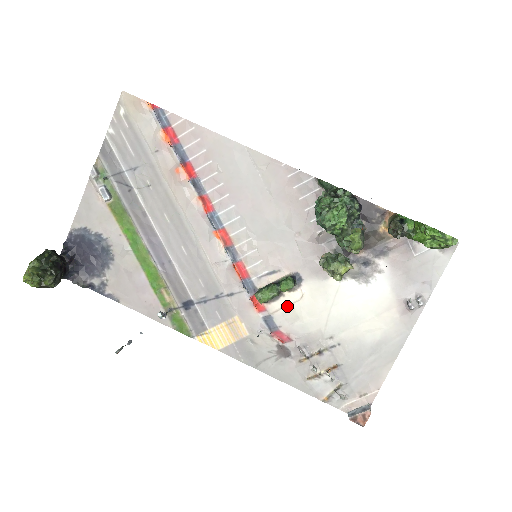
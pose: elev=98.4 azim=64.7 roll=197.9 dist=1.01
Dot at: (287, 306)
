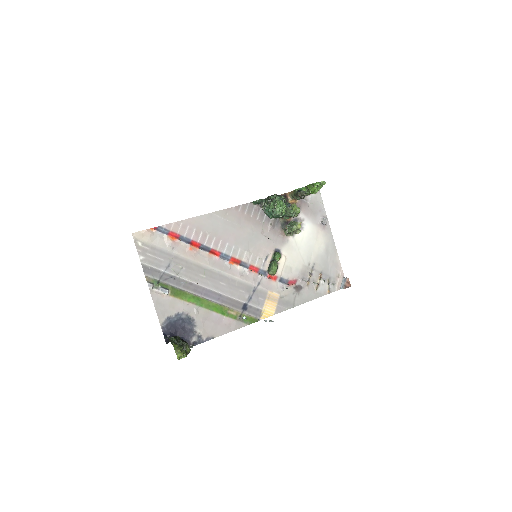
Dot at: (284, 267)
